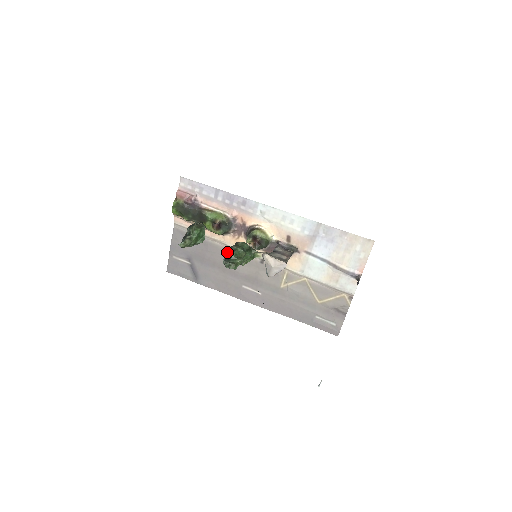
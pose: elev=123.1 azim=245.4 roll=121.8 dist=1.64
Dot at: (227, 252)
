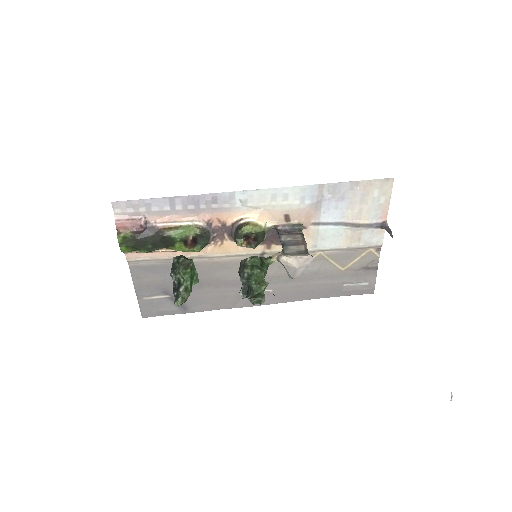
Dot at: occluded
